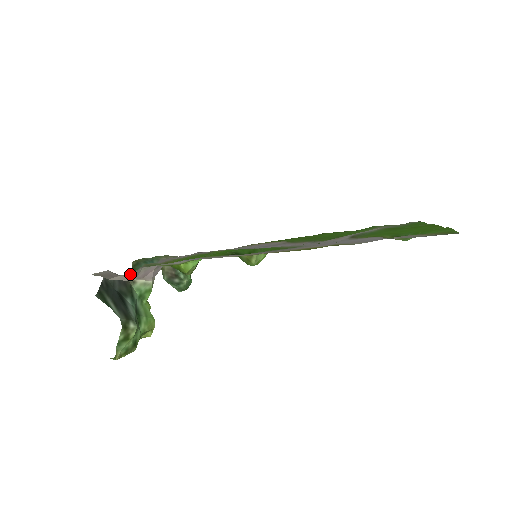
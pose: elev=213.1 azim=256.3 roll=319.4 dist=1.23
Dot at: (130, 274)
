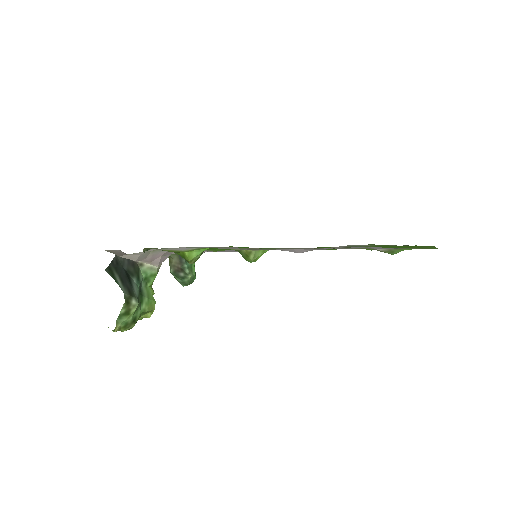
Dot at: (139, 254)
